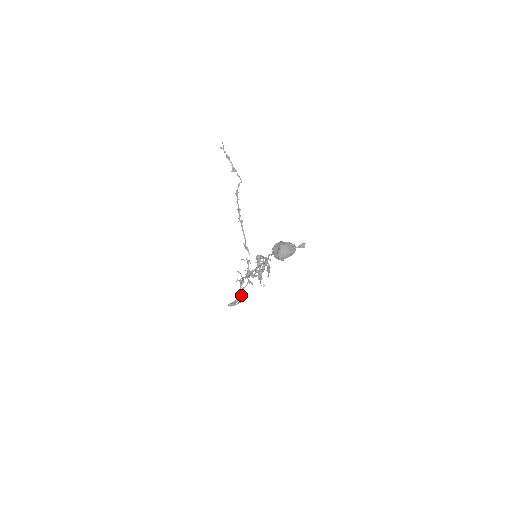
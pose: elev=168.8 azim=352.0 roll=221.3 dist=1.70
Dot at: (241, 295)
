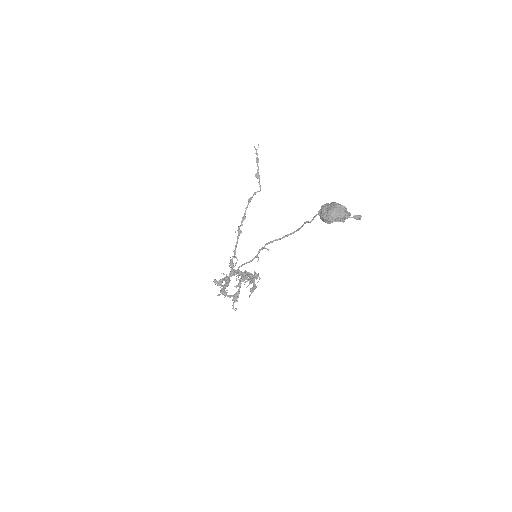
Dot at: (228, 282)
